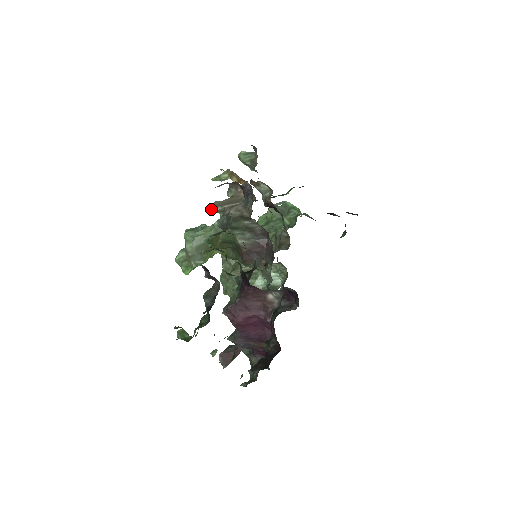
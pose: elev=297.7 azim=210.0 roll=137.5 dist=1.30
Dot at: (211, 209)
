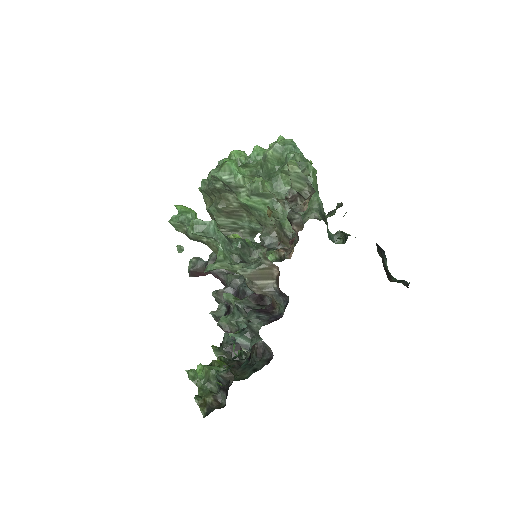
Dot at: (238, 271)
